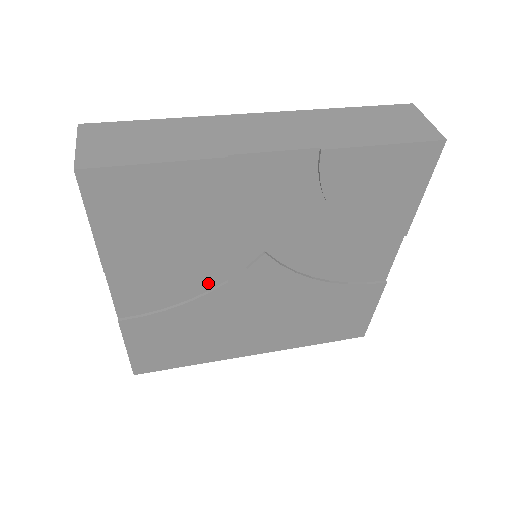
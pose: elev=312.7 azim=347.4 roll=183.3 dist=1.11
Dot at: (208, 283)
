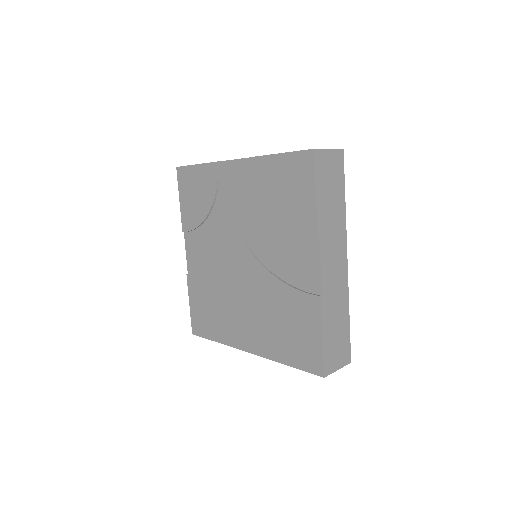
Dot at: (220, 257)
